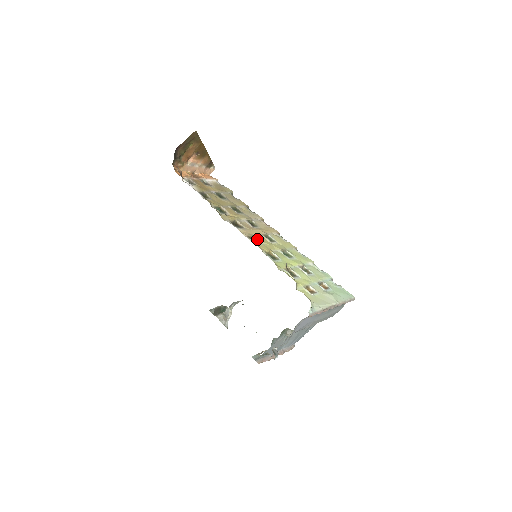
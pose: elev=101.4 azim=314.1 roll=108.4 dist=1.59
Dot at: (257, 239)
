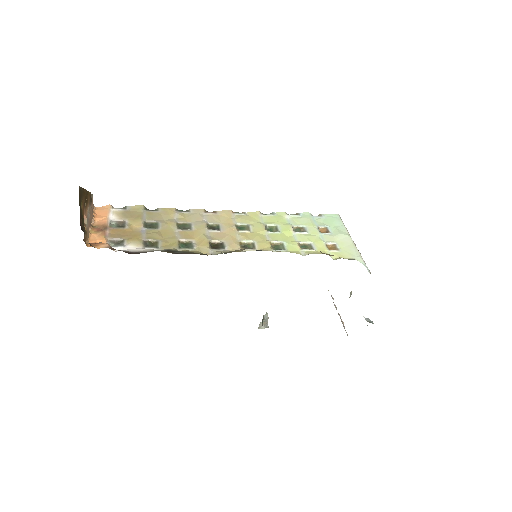
Dot at: (247, 242)
